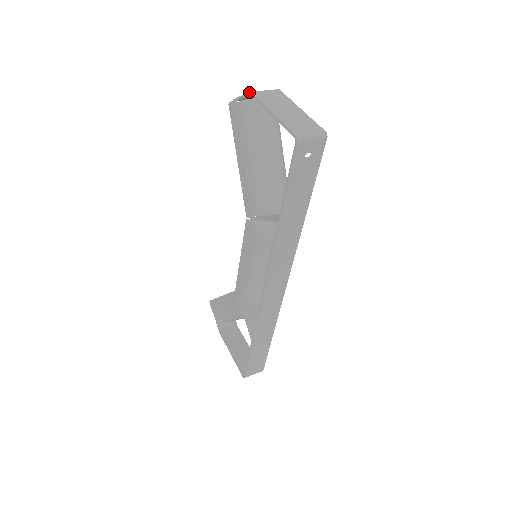
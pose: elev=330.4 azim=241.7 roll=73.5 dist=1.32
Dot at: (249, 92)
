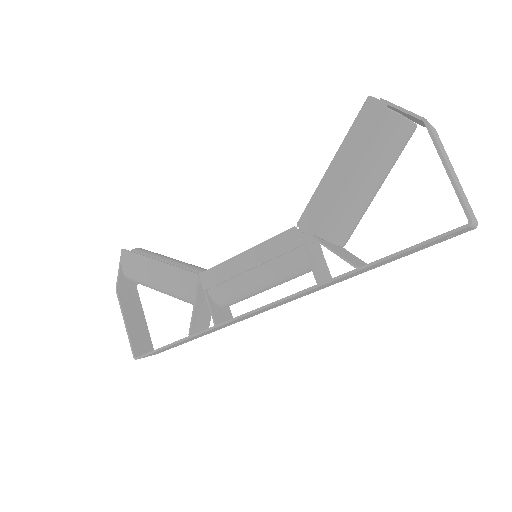
Dot at: (423, 117)
